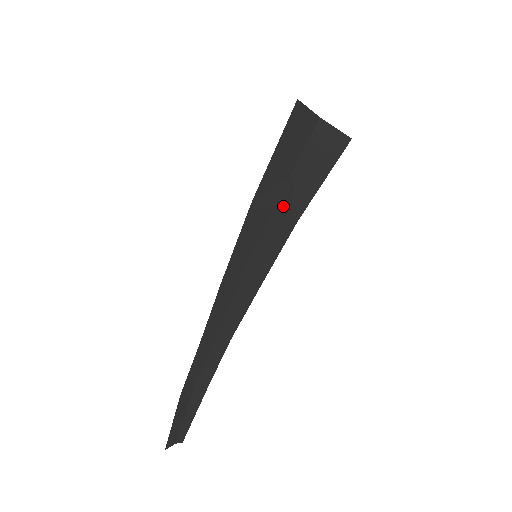
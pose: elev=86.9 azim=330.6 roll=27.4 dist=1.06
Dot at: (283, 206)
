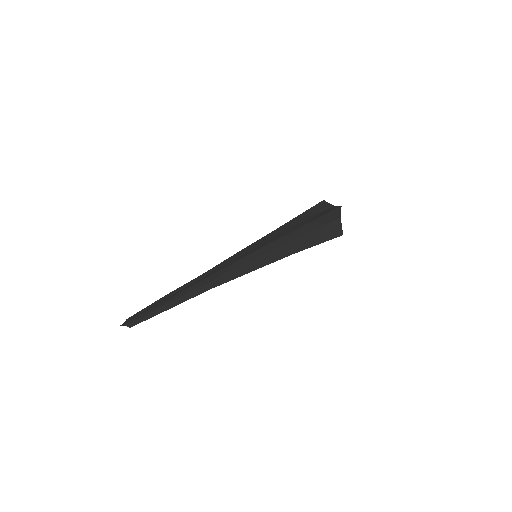
Dot at: (293, 244)
